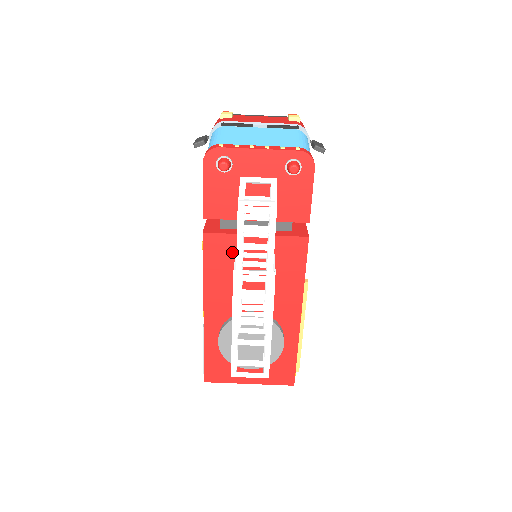
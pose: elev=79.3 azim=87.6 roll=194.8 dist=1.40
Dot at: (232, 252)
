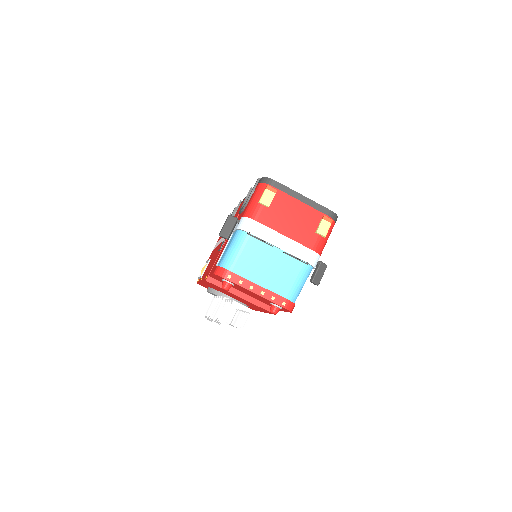
Dot at: (224, 290)
